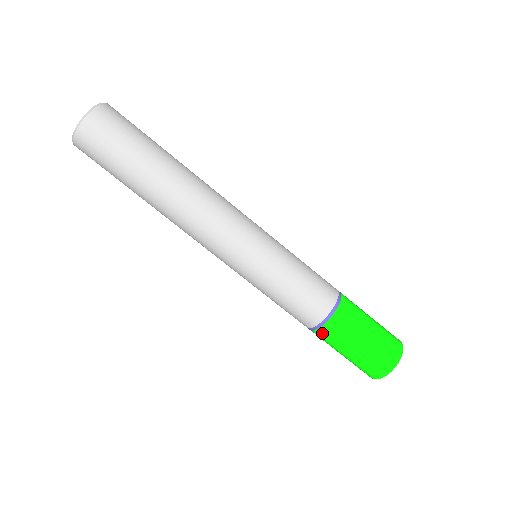
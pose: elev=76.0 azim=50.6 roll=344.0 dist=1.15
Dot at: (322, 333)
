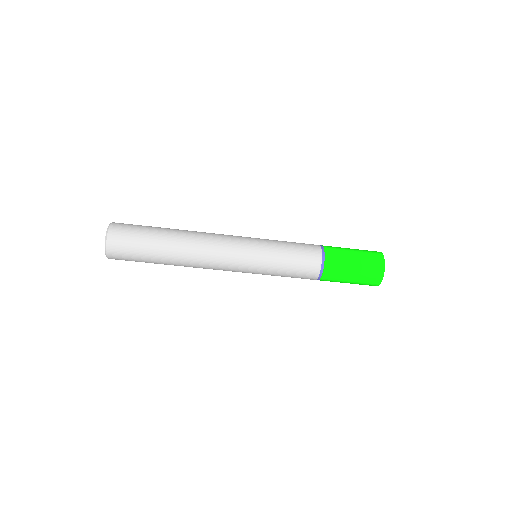
Dot at: (325, 279)
